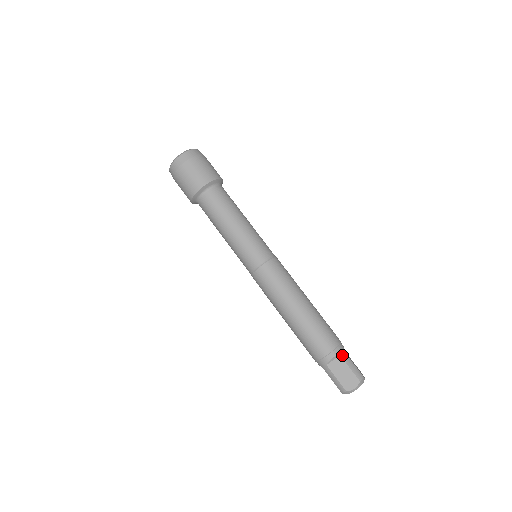
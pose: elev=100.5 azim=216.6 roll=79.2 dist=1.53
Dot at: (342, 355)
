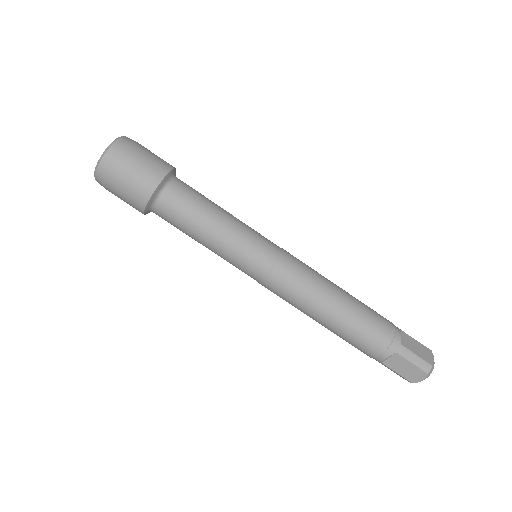
Dot at: (399, 351)
